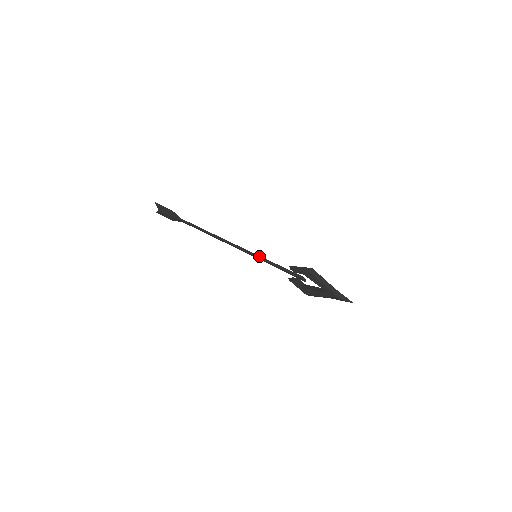
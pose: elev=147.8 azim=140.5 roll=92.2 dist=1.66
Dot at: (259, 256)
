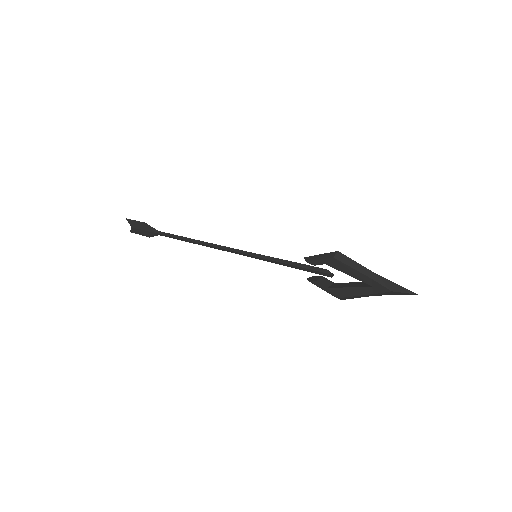
Dot at: (260, 255)
